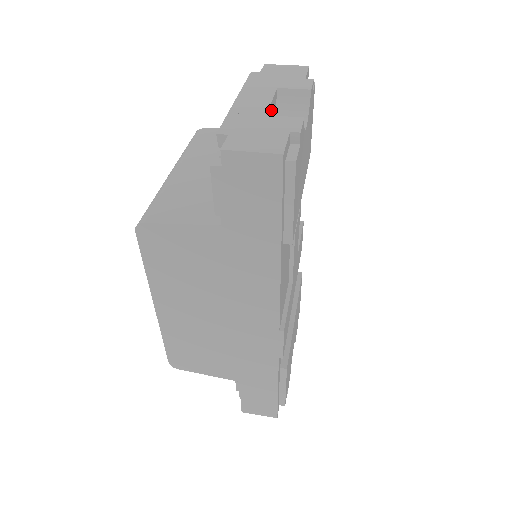
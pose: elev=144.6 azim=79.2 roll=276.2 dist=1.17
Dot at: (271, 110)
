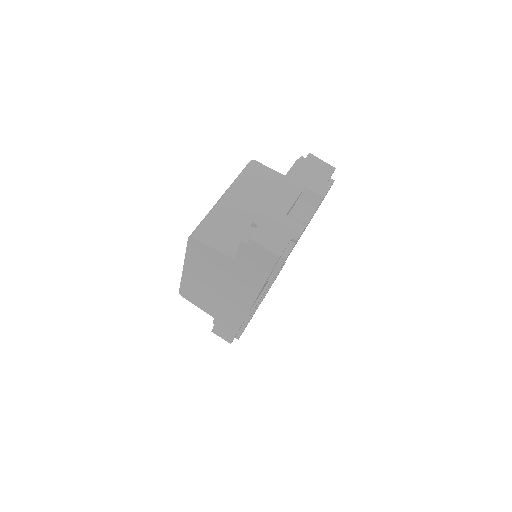
Dot at: occluded
